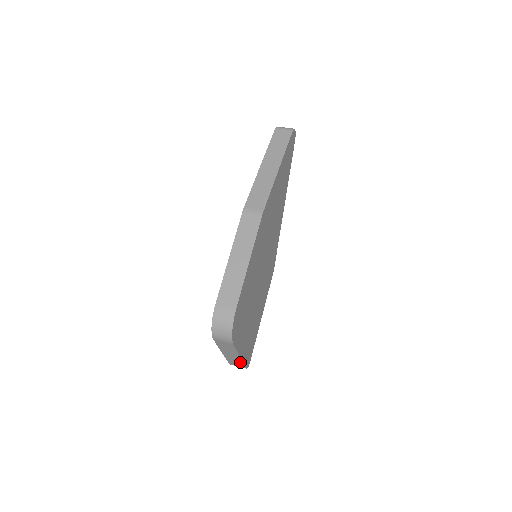
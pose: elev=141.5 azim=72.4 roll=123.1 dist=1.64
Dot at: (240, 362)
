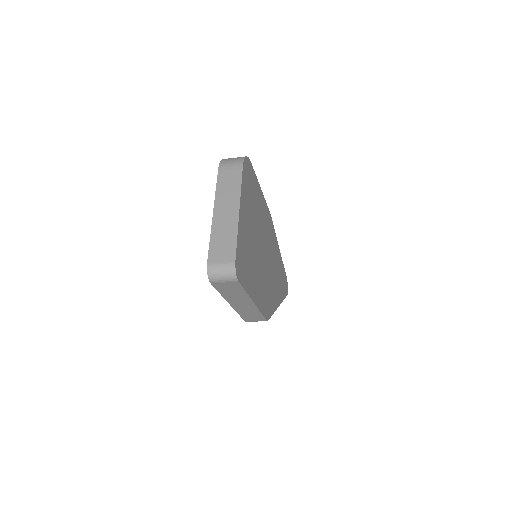
Dot at: (232, 235)
